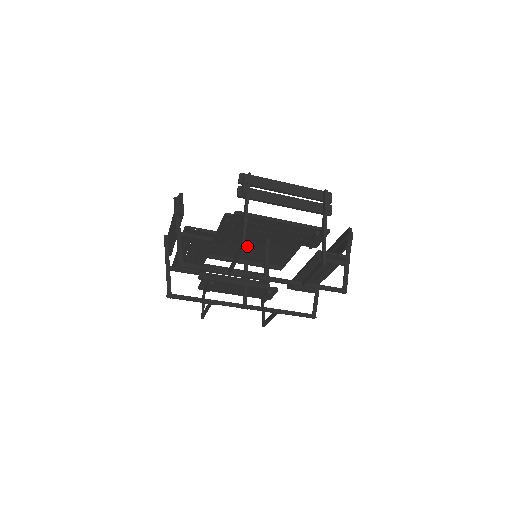
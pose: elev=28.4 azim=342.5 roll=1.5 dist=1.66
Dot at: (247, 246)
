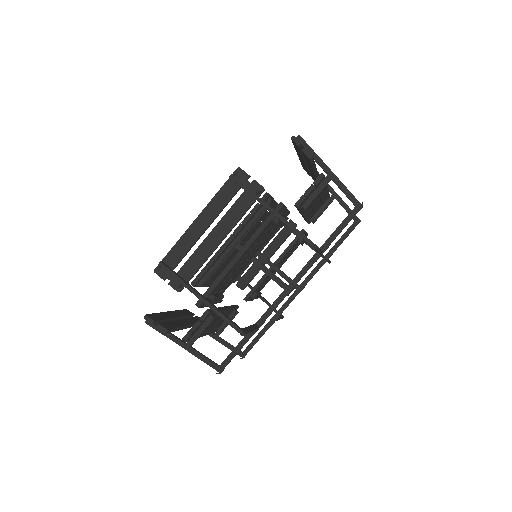
Dot at: occluded
